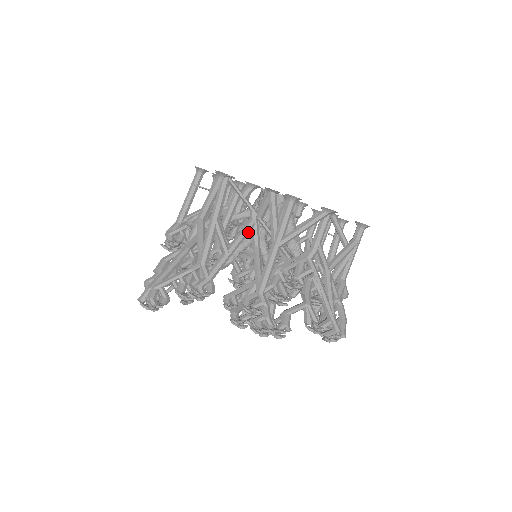
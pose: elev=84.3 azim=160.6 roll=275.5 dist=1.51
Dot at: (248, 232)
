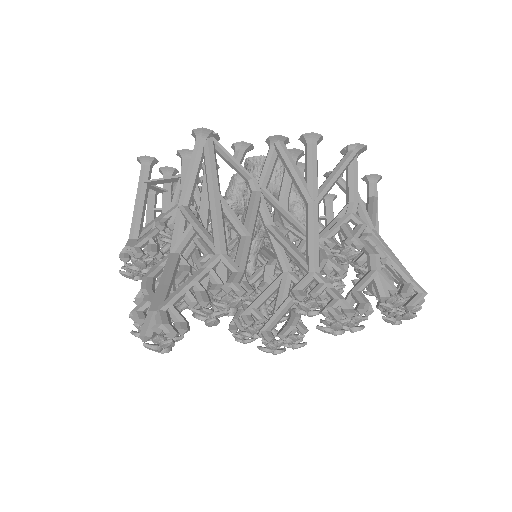
Dot at: (258, 206)
